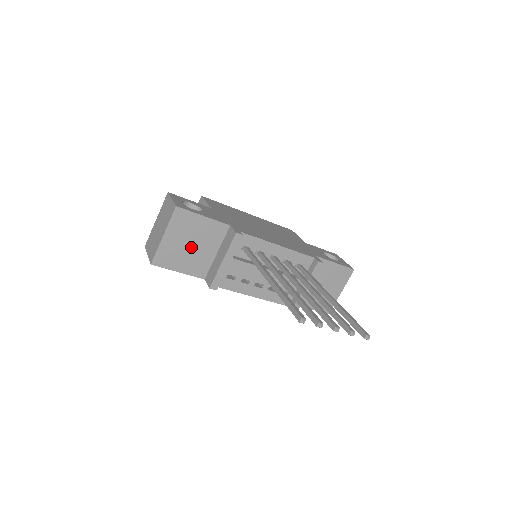
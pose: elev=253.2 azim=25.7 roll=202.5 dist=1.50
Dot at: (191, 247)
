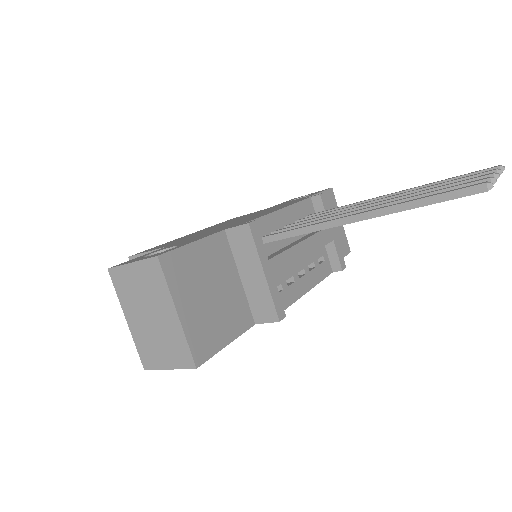
Dot at: (214, 297)
